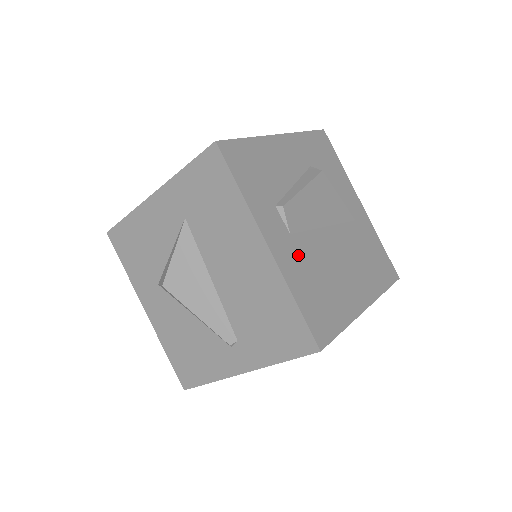
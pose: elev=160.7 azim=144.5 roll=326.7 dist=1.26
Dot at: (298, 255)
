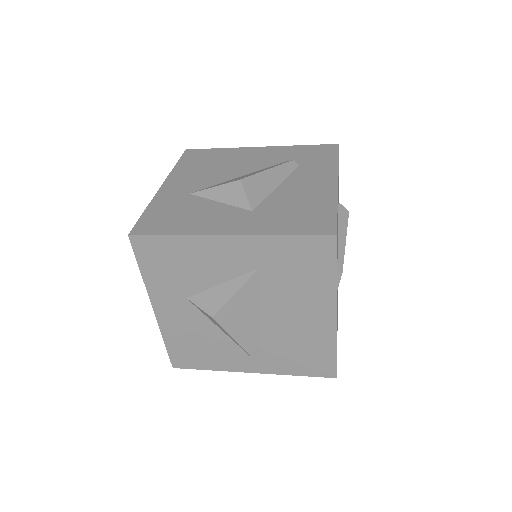
Dot at: occluded
